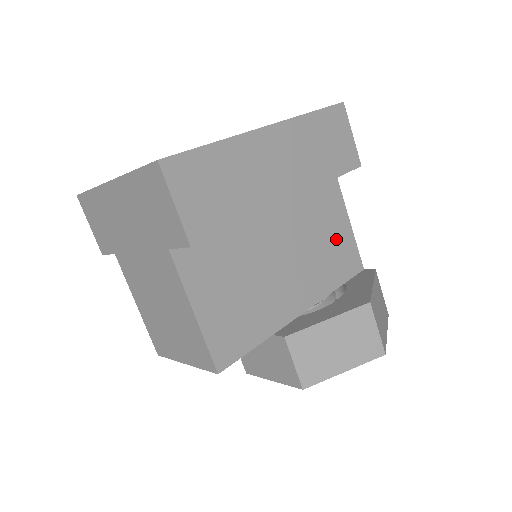
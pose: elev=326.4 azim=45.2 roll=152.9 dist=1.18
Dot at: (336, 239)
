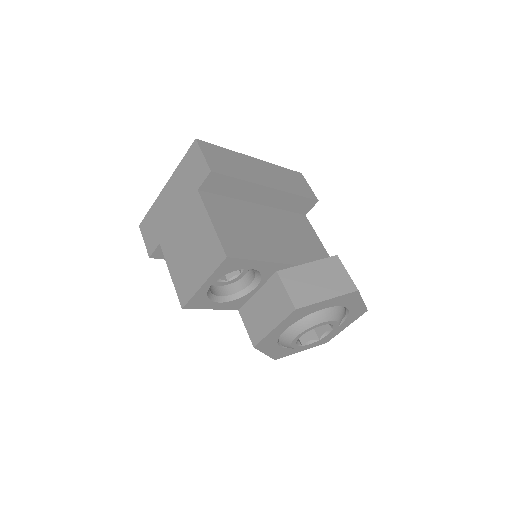
Dot at: (311, 243)
